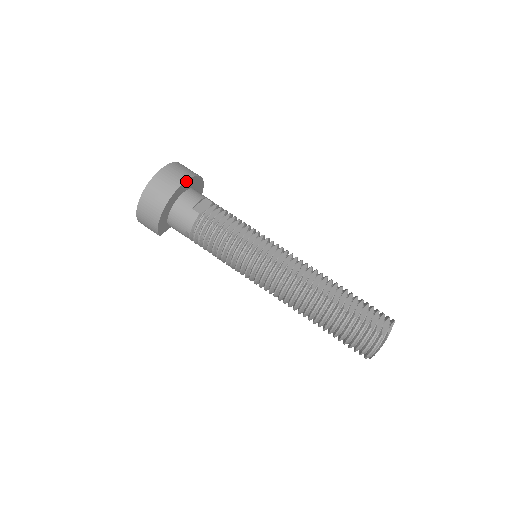
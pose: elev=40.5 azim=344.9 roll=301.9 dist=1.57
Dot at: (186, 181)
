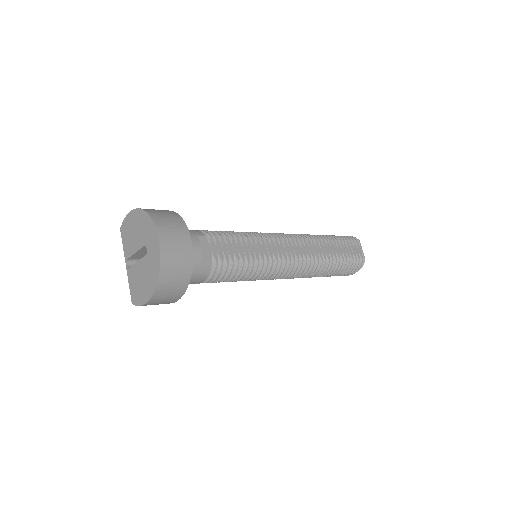
Dot at: (190, 241)
